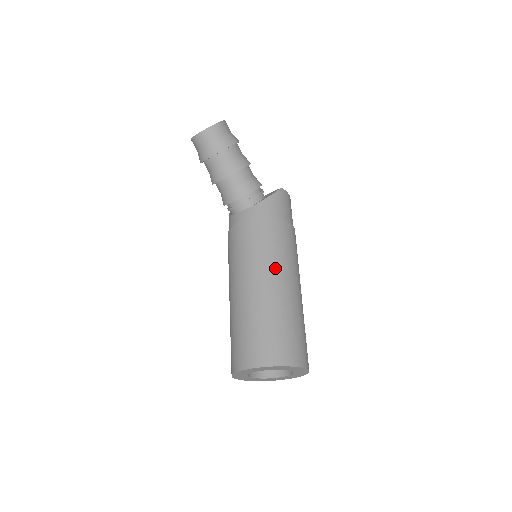
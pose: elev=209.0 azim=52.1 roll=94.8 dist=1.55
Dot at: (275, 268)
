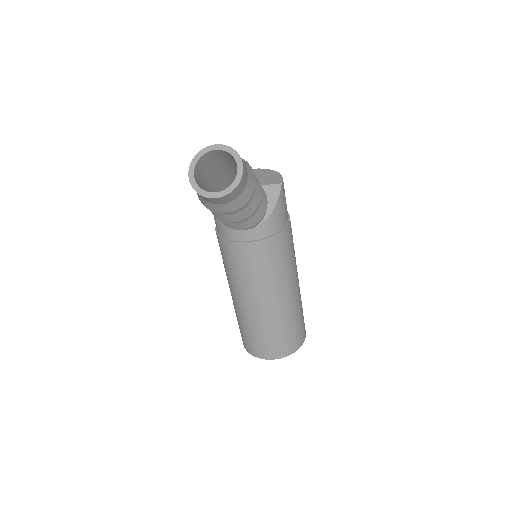
Dot at: (288, 281)
